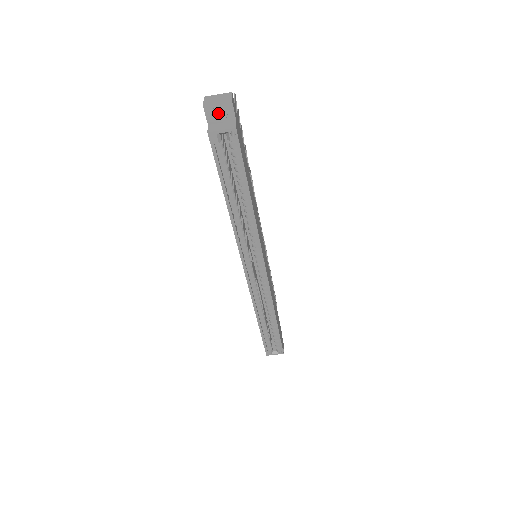
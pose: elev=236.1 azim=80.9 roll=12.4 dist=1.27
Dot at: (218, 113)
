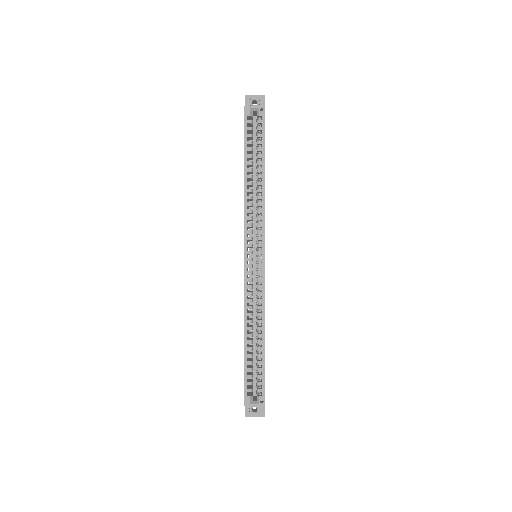
Dot at: occluded
